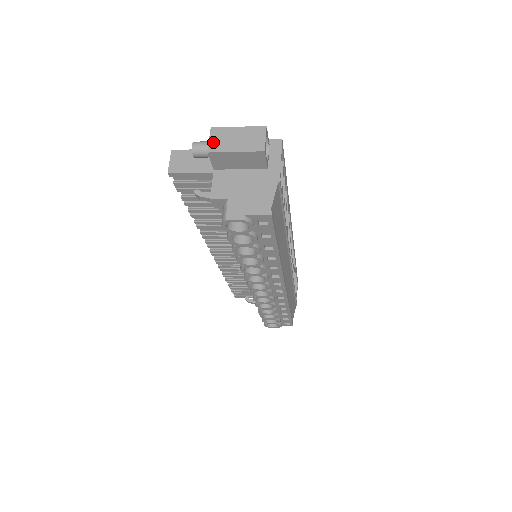
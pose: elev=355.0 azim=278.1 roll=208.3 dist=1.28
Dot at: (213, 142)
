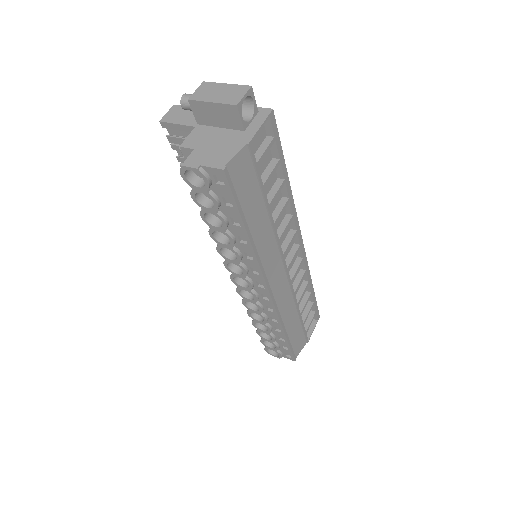
Dot at: (198, 92)
